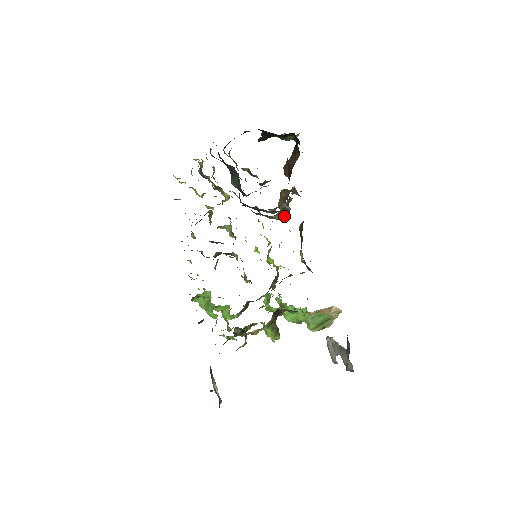
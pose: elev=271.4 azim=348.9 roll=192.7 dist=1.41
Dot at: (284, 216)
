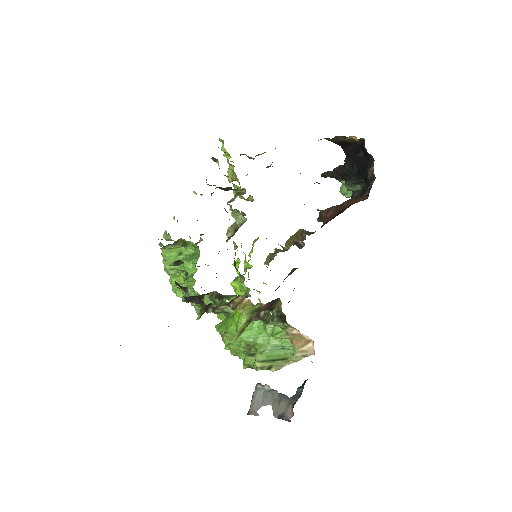
Dot at: (267, 261)
